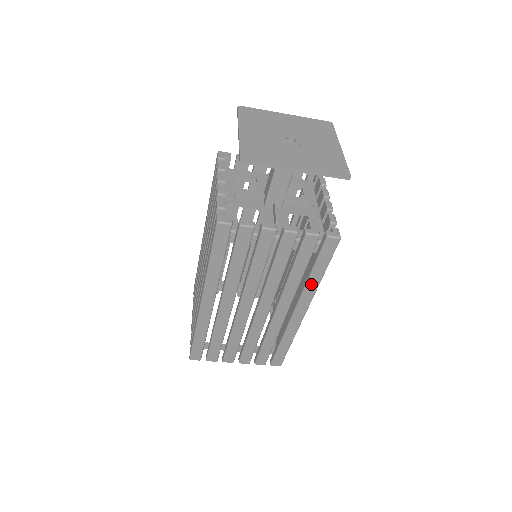
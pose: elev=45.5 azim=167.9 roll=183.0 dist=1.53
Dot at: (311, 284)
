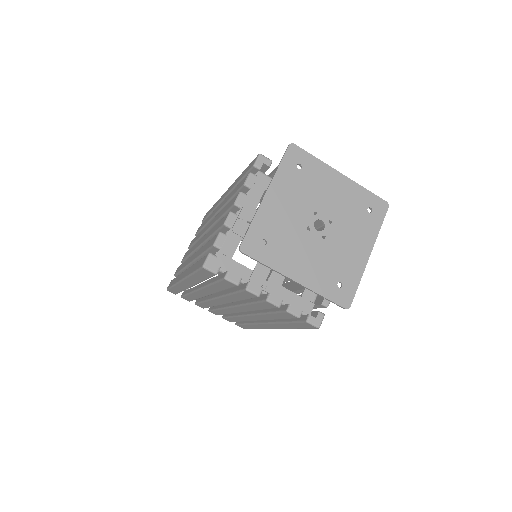
Dot at: (282, 325)
